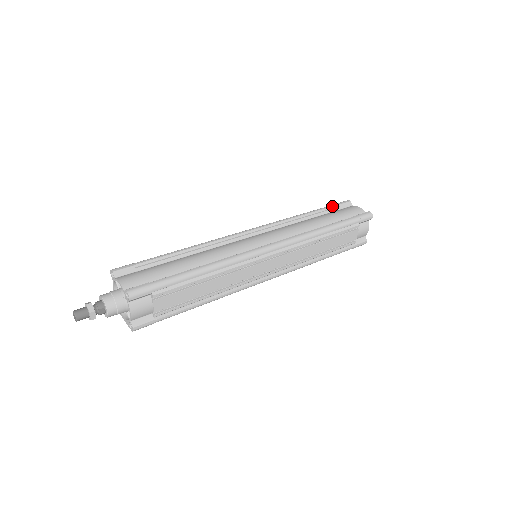
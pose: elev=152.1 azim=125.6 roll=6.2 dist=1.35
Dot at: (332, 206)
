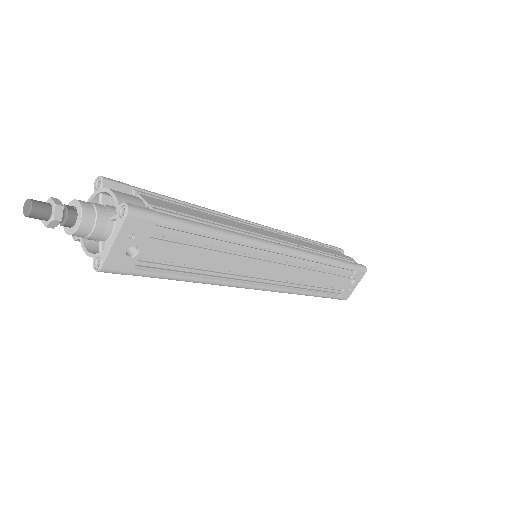
Dot at: occluded
